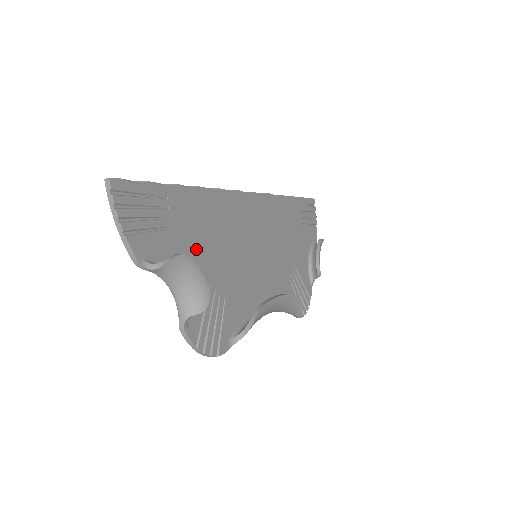
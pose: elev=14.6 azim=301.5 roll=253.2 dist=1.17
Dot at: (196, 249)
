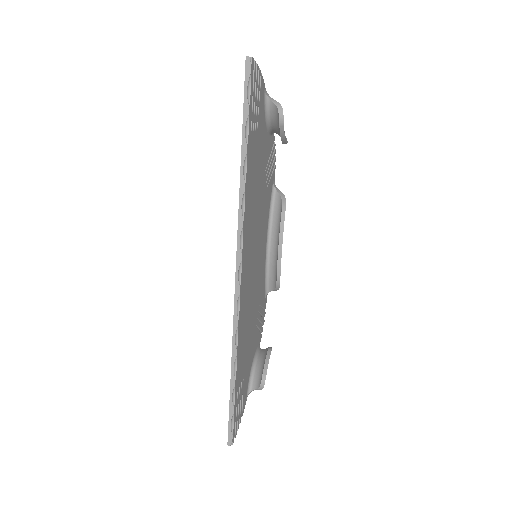
Dot at: (249, 347)
